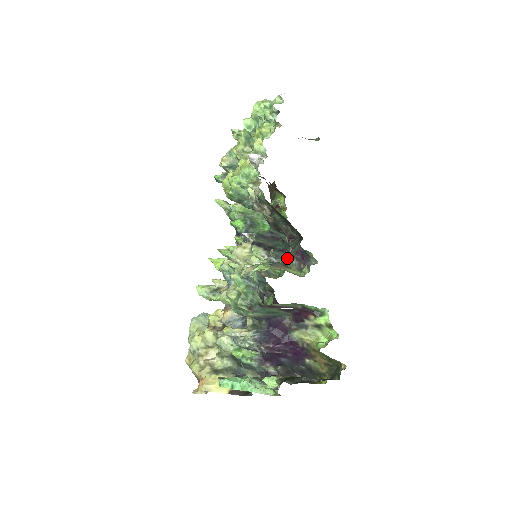
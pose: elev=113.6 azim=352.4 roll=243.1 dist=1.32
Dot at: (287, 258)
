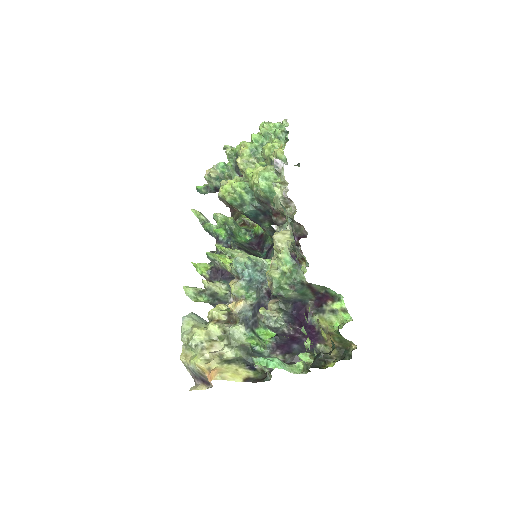
Dot at: occluded
